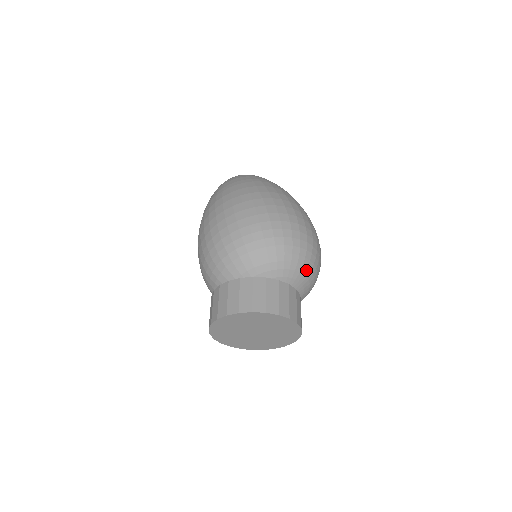
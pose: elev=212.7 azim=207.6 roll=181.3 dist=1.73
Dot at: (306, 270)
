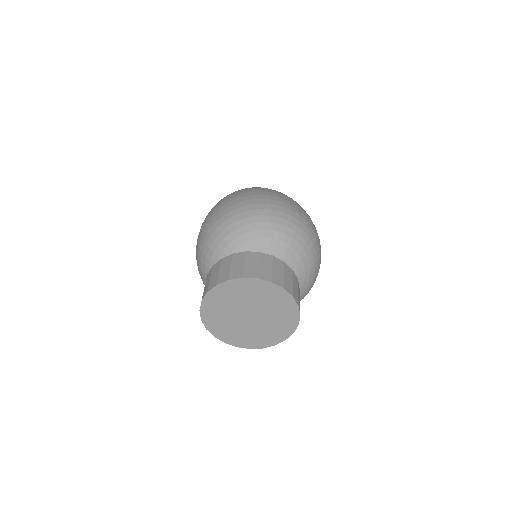
Dot at: (279, 235)
